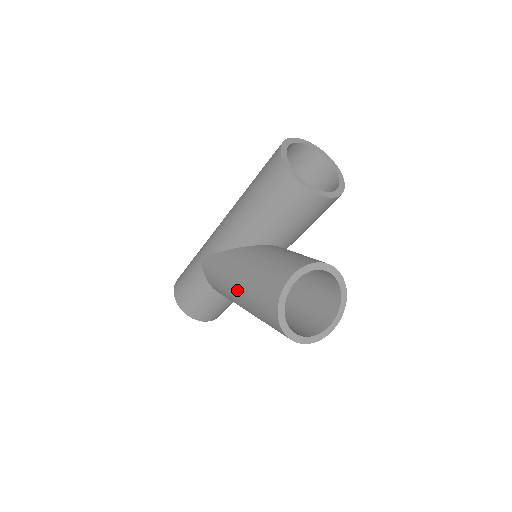
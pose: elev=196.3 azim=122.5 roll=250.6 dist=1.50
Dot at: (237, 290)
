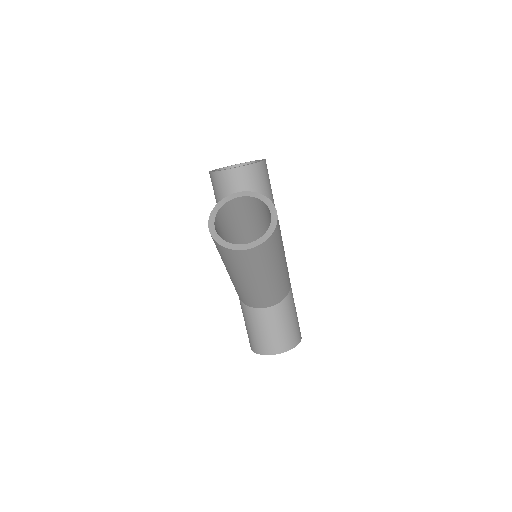
Dot at: (226, 269)
